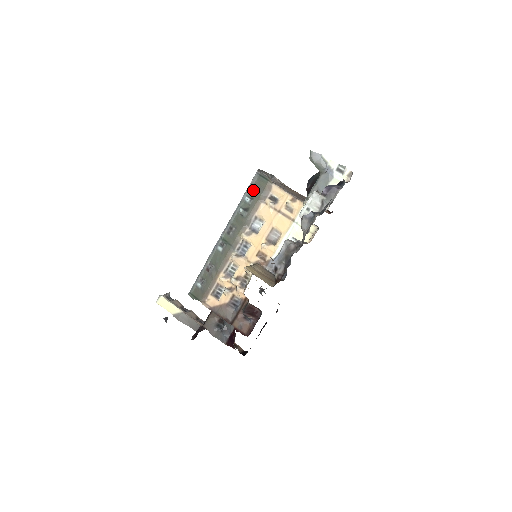
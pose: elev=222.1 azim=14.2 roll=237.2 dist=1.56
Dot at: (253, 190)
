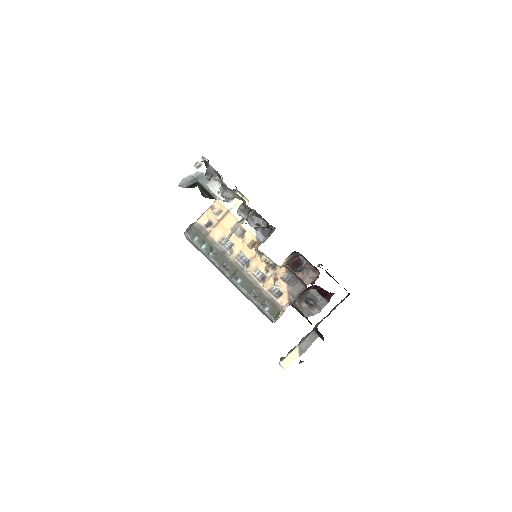
Dot at: (197, 240)
